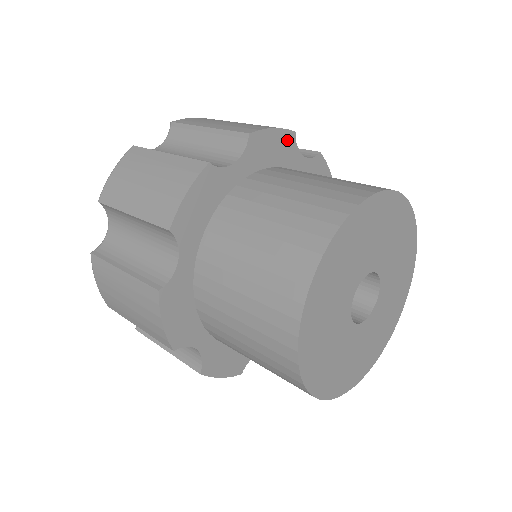
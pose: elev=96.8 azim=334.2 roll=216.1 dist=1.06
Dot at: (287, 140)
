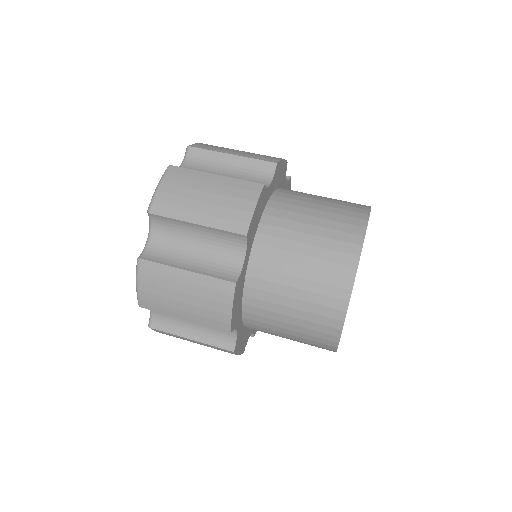
Dot at: (262, 197)
